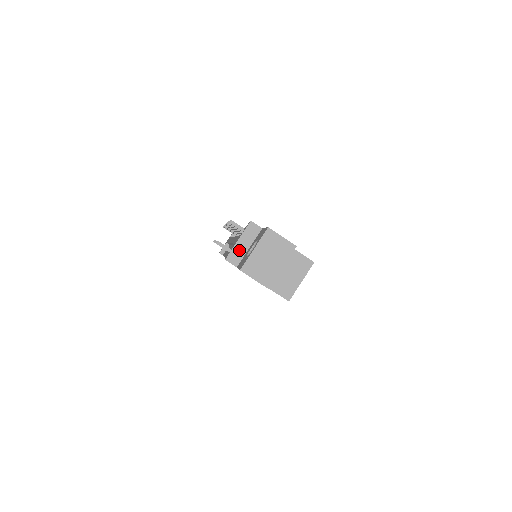
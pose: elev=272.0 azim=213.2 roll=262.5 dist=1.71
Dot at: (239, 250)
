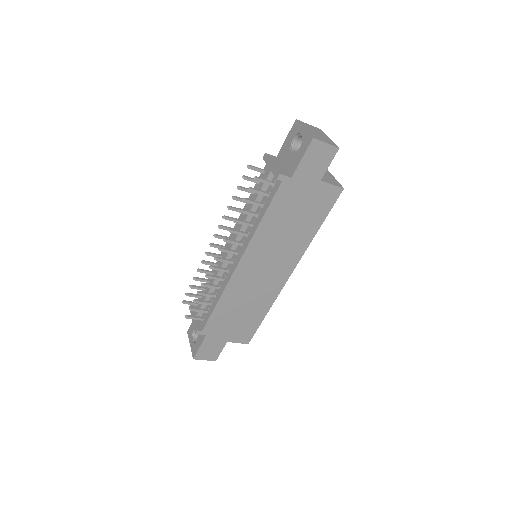
Dot at: (280, 168)
